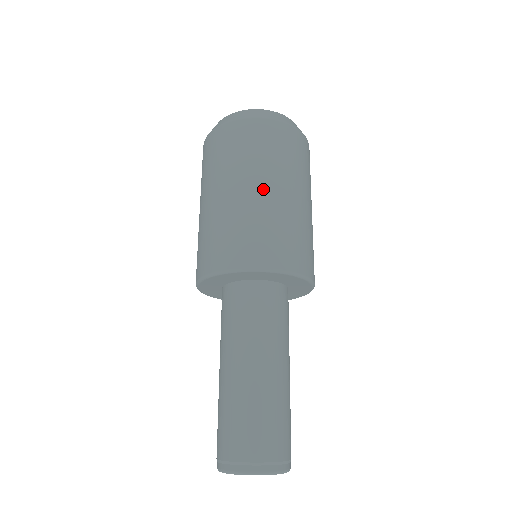
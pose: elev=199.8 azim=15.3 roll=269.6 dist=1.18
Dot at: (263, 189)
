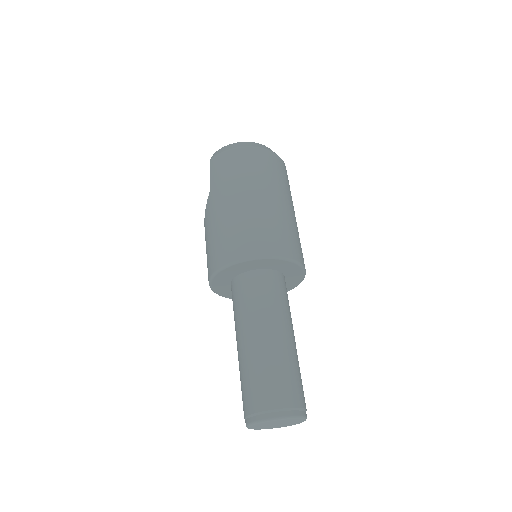
Dot at: (292, 209)
